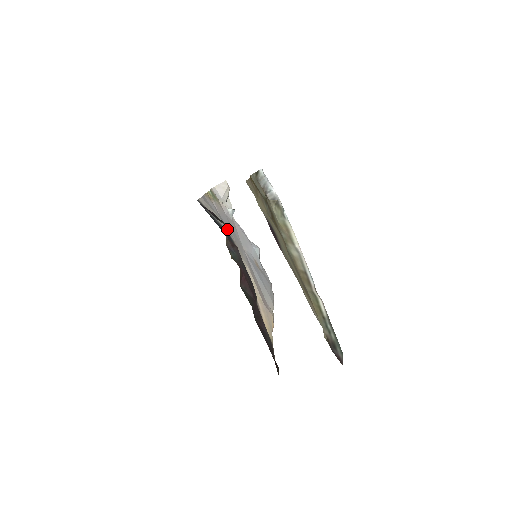
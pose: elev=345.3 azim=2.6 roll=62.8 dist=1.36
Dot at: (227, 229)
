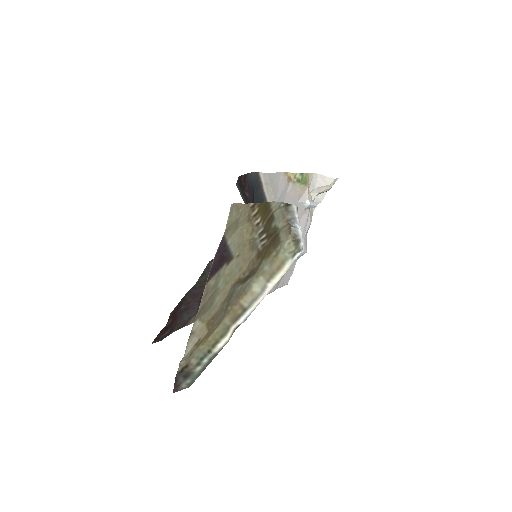
Dot at: occluded
